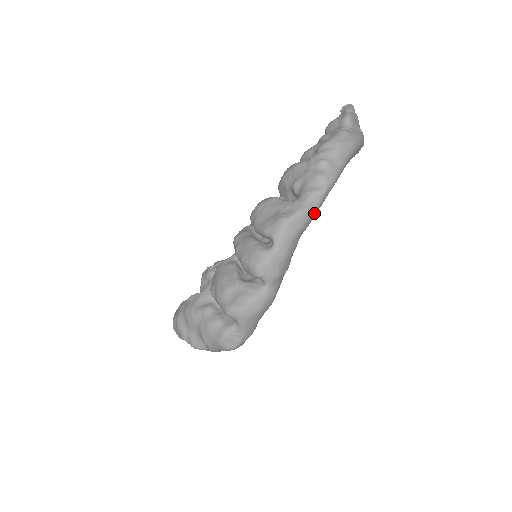
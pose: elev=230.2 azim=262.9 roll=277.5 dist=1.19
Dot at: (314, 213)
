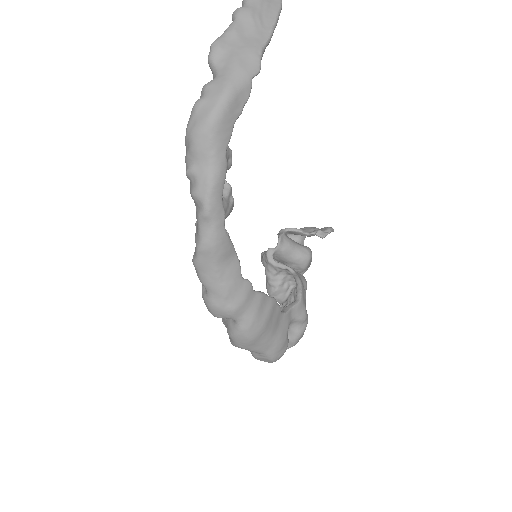
Dot at: (217, 237)
